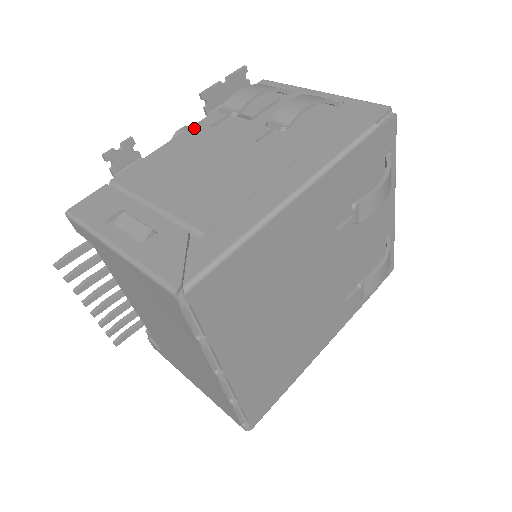
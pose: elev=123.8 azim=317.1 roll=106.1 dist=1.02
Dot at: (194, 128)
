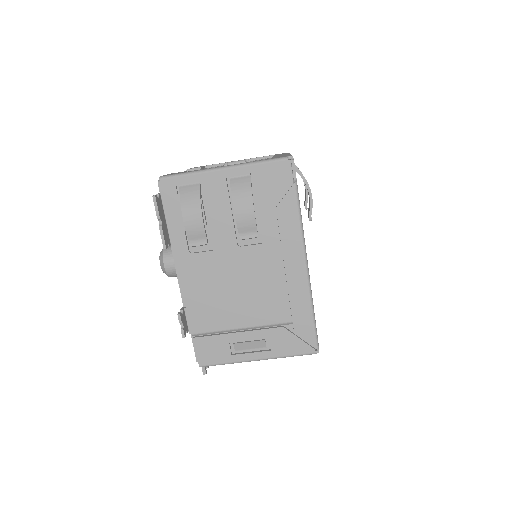
Dot at: (181, 263)
